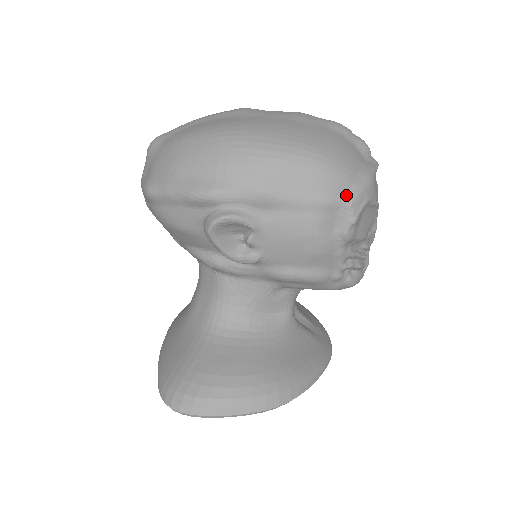
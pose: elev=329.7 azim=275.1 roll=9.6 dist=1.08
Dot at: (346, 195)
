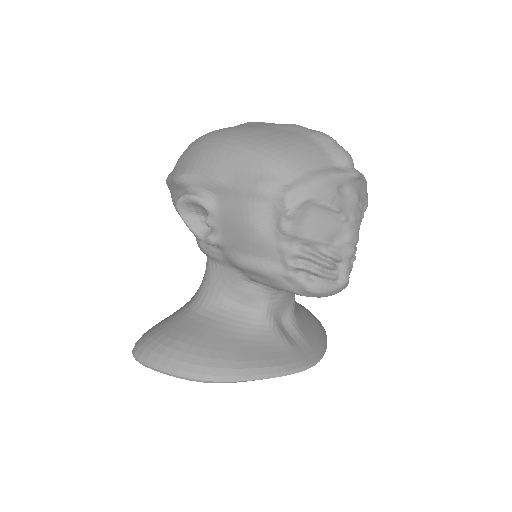
Dot at: (282, 188)
